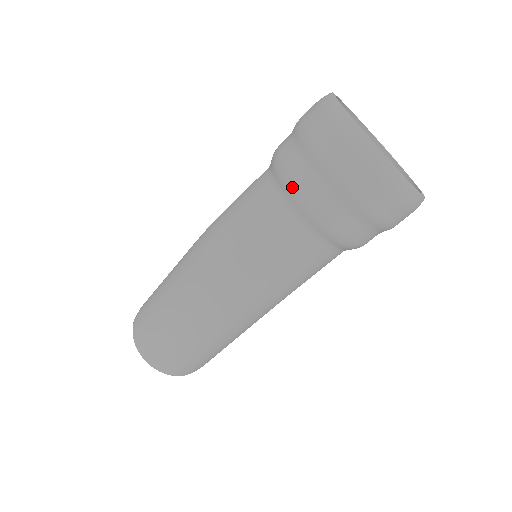
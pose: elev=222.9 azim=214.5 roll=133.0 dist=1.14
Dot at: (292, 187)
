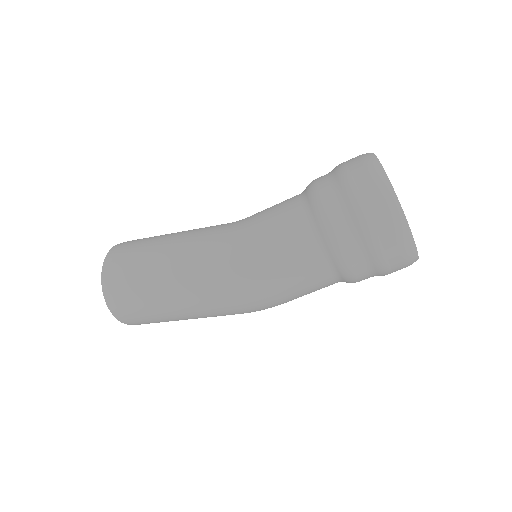
Dot at: (351, 278)
